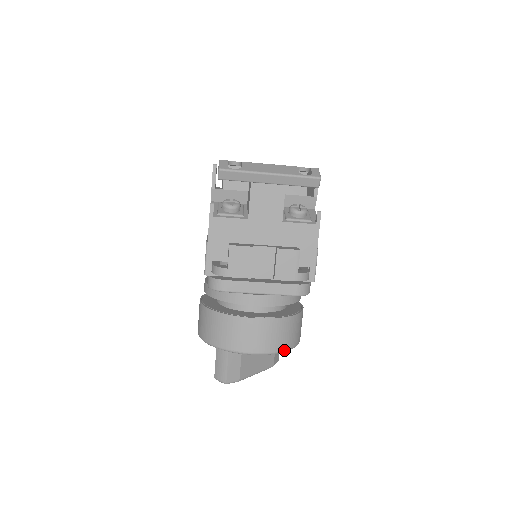
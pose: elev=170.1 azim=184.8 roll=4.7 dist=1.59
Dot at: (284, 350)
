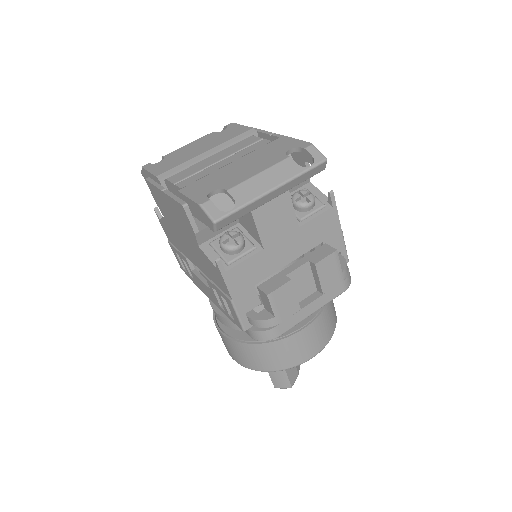
Dot at: (334, 330)
